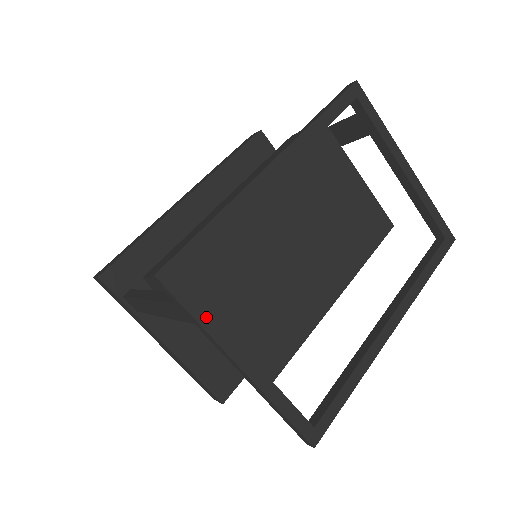
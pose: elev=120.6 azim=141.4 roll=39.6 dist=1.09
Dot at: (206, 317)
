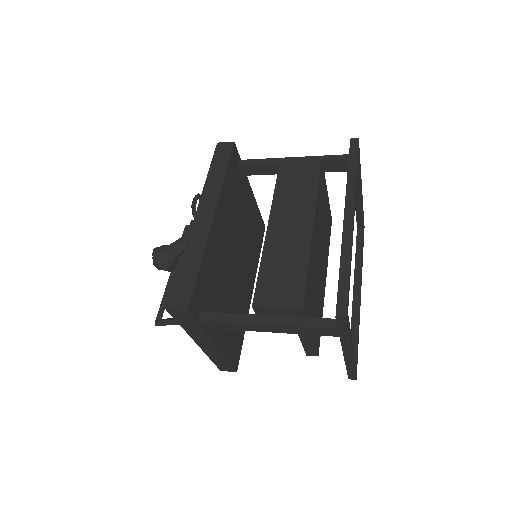
Dot at: (350, 331)
